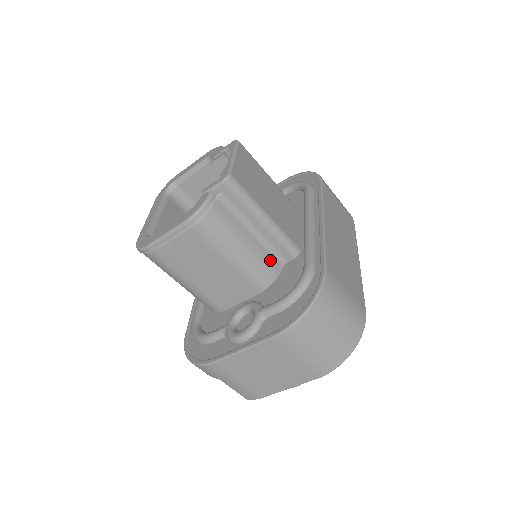
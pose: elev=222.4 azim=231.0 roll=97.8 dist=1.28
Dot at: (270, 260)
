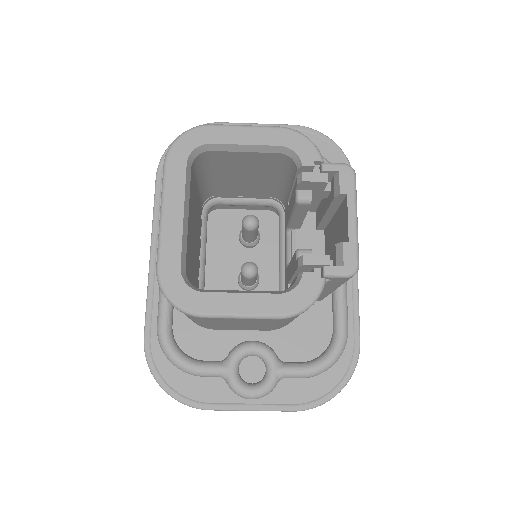
Dot at: occluded
